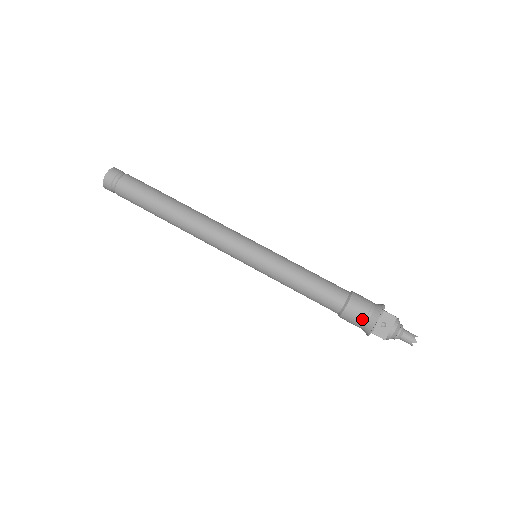
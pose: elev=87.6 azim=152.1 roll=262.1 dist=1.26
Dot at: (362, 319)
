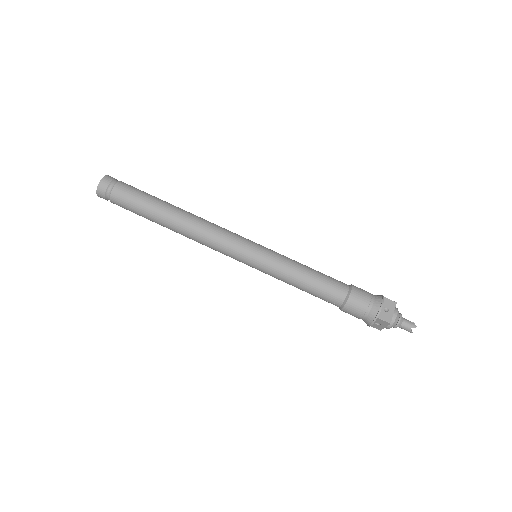
Dot at: (367, 304)
